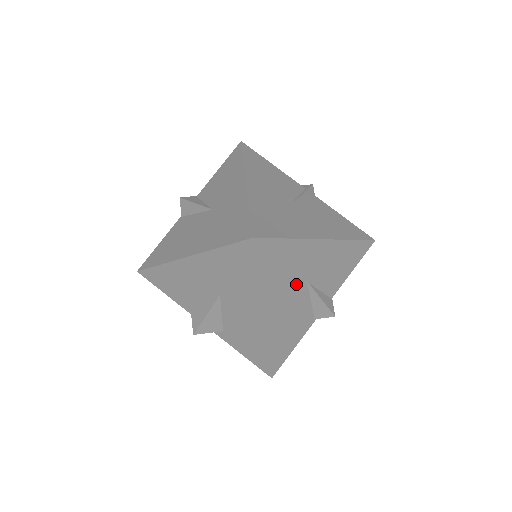
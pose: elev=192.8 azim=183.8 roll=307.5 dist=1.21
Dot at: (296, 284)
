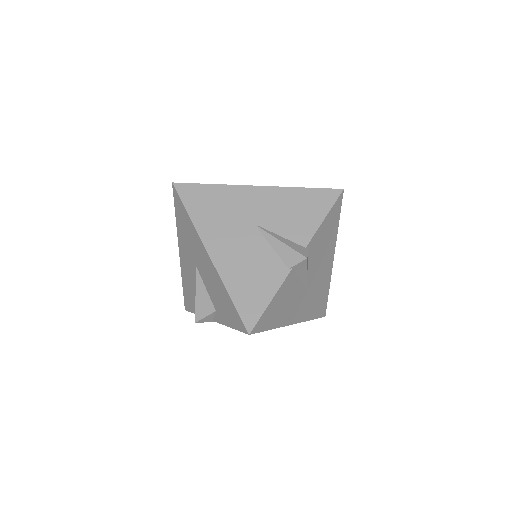
Dot at: (240, 225)
